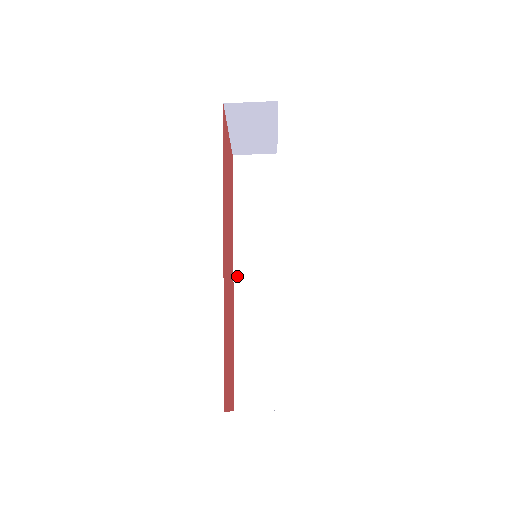
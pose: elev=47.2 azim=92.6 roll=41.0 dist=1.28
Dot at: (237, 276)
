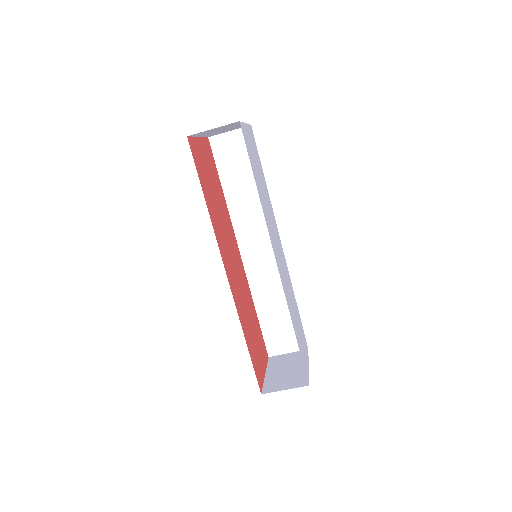
Dot at: (244, 256)
